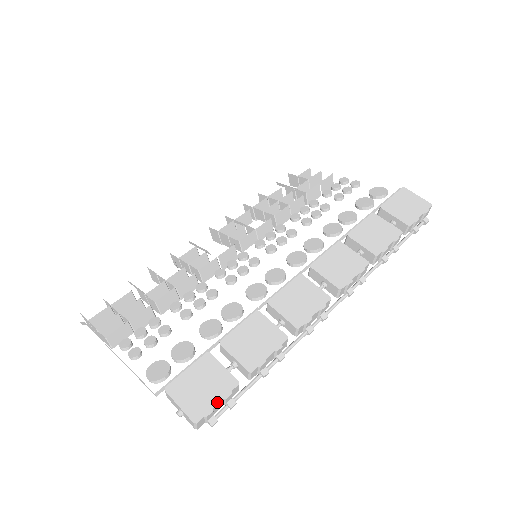
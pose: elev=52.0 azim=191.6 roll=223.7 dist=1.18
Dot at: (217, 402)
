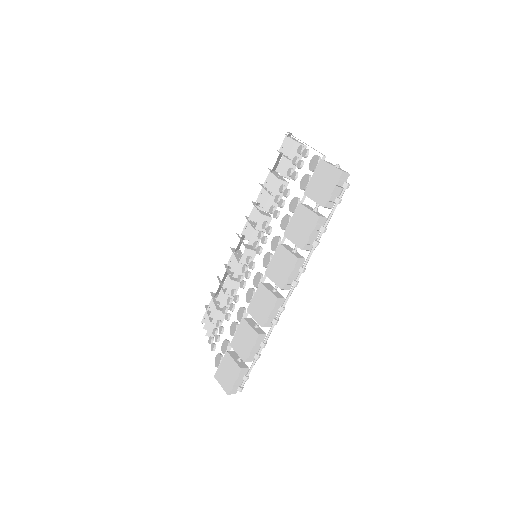
Dot at: (234, 382)
